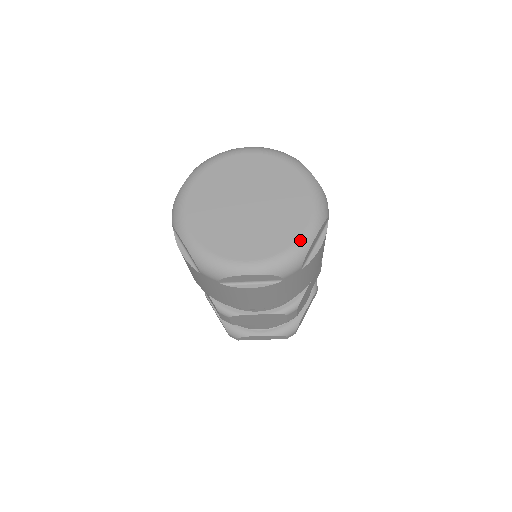
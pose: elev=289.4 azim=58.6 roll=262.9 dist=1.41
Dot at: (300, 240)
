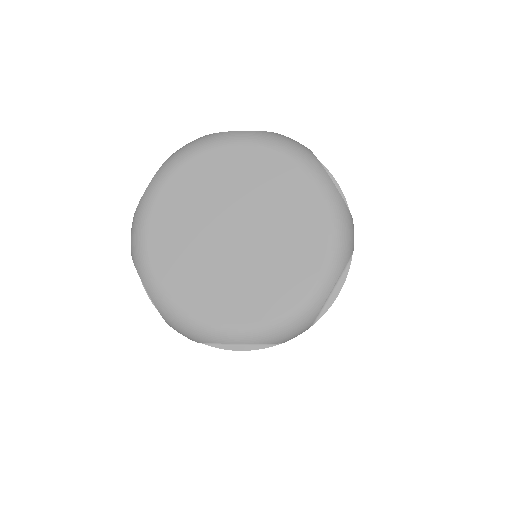
Dot at: (327, 201)
